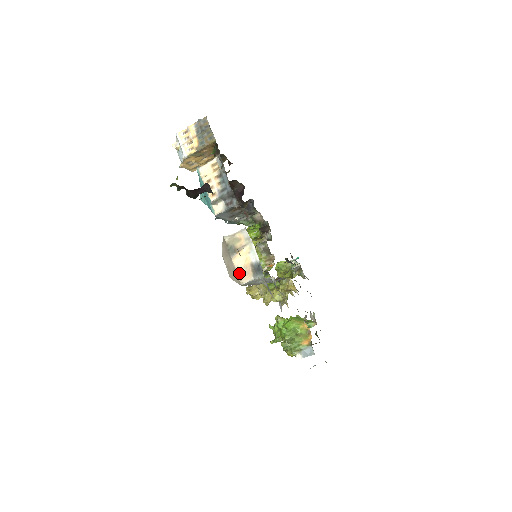
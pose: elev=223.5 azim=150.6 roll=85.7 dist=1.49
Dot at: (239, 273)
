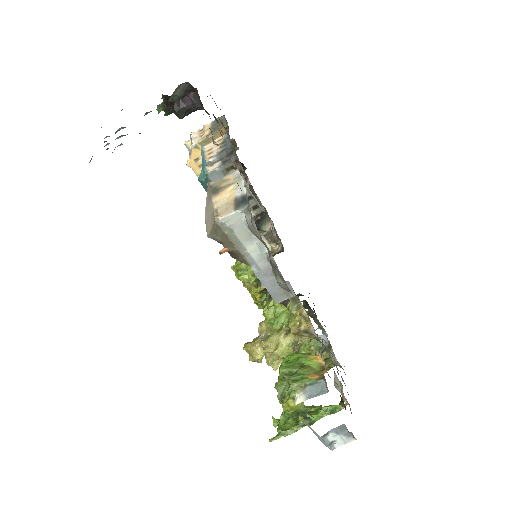
Dot at: (217, 210)
